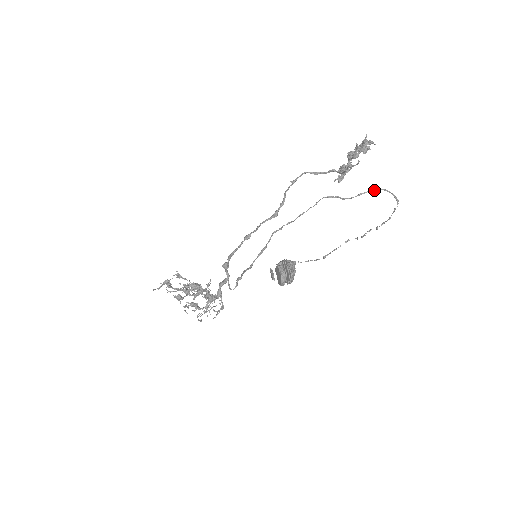
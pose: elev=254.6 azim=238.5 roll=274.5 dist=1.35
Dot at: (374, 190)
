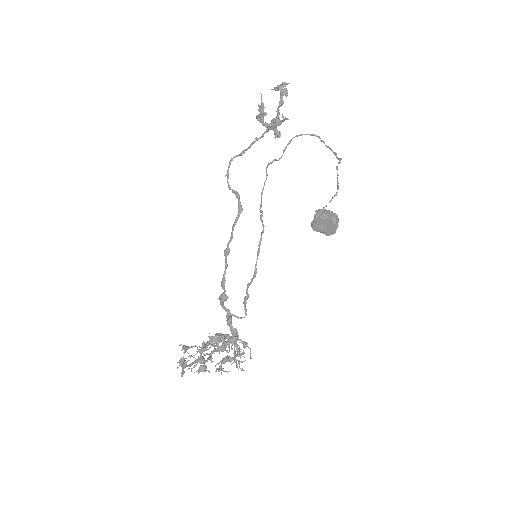
Dot at: occluded
